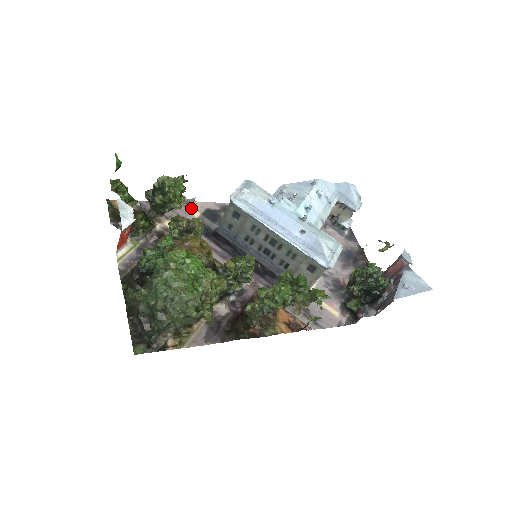
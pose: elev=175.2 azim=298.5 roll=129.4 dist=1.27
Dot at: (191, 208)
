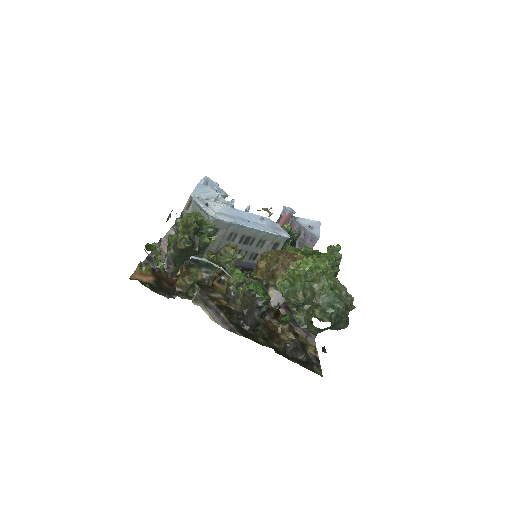
Dot at: (165, 250)
